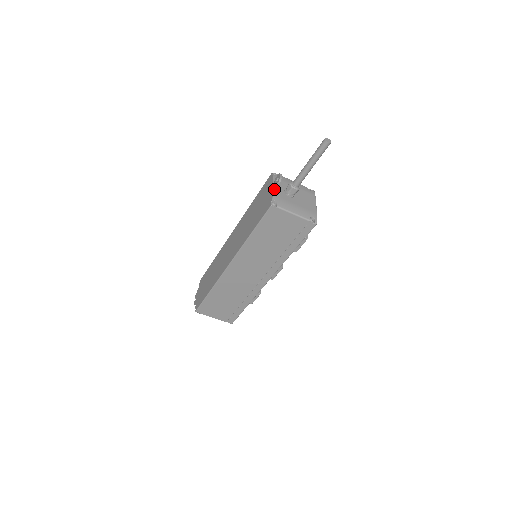
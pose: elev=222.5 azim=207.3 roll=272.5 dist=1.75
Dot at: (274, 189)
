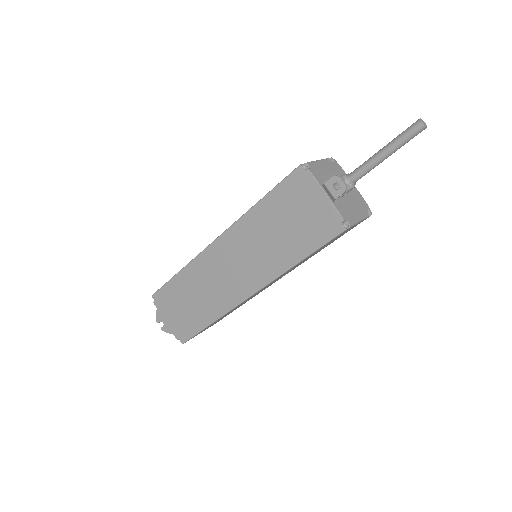
Dot at: (331, 199)
